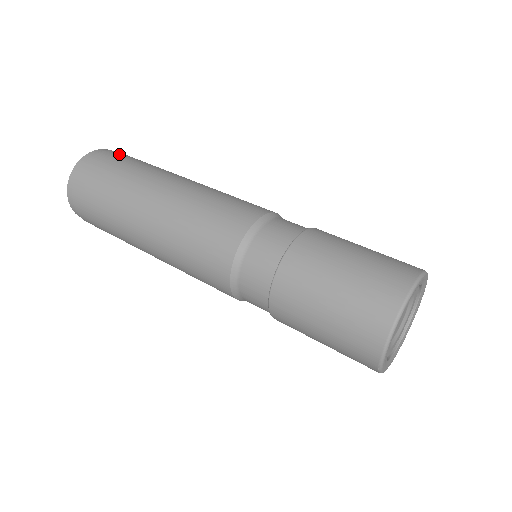
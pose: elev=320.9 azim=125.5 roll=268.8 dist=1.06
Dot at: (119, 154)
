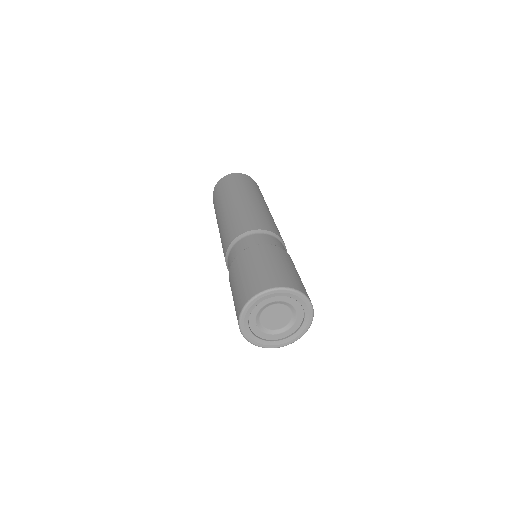
Dot at: occluded
